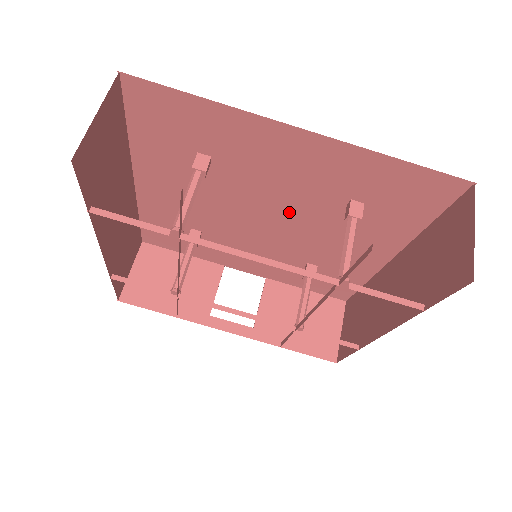
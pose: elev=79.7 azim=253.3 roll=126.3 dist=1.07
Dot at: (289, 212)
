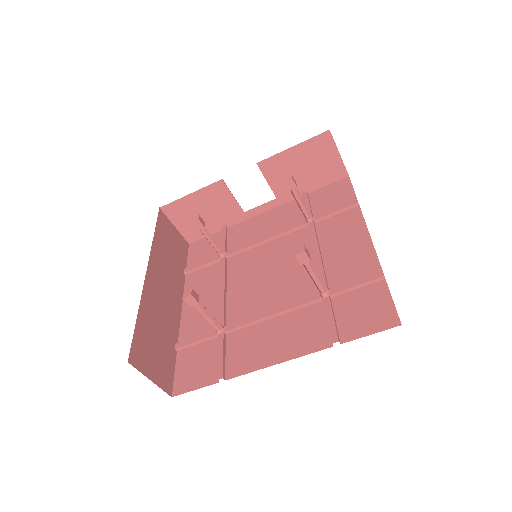
Dot at: occluded
